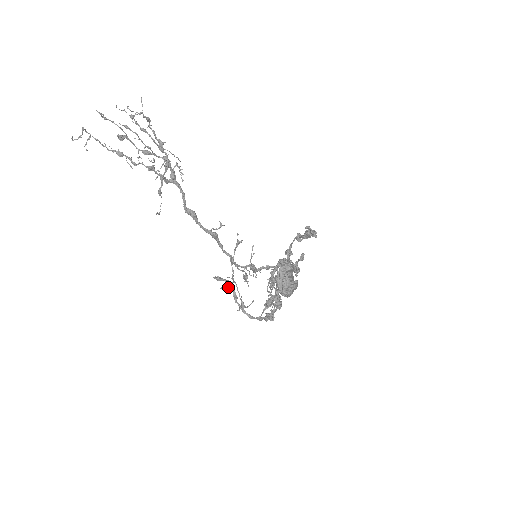
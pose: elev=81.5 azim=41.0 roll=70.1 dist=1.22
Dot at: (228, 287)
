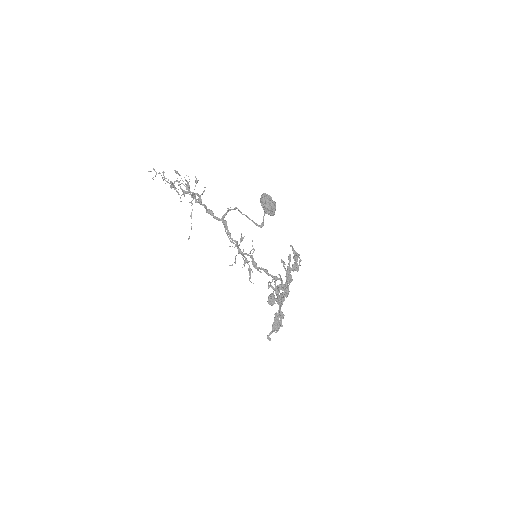
Dot at: (234, 247)
